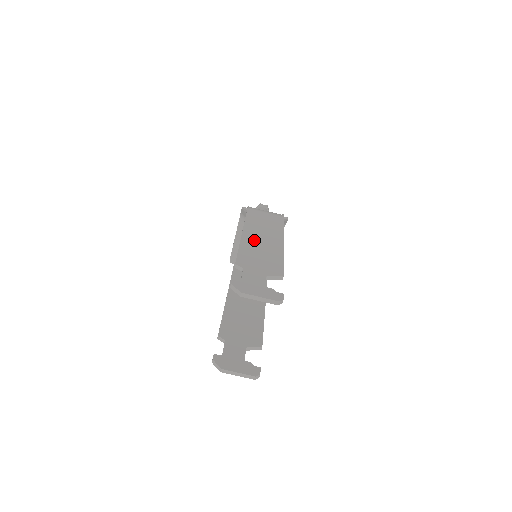
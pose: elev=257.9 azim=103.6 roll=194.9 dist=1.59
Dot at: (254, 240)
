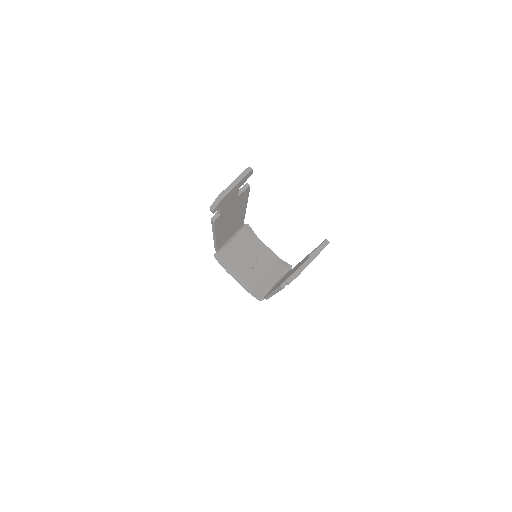
Dot at: occluded
